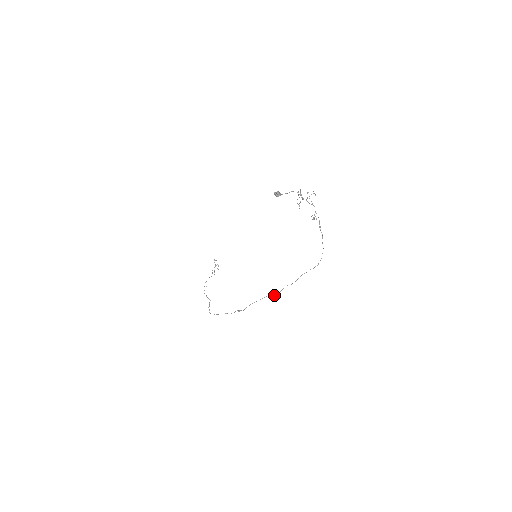
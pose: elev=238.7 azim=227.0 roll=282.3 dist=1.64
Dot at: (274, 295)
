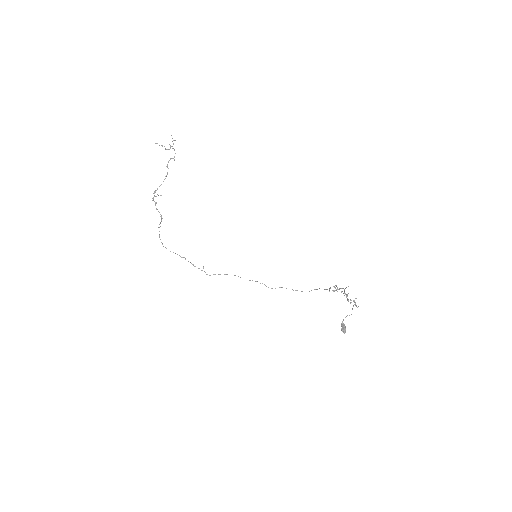
Dot at: occluded
